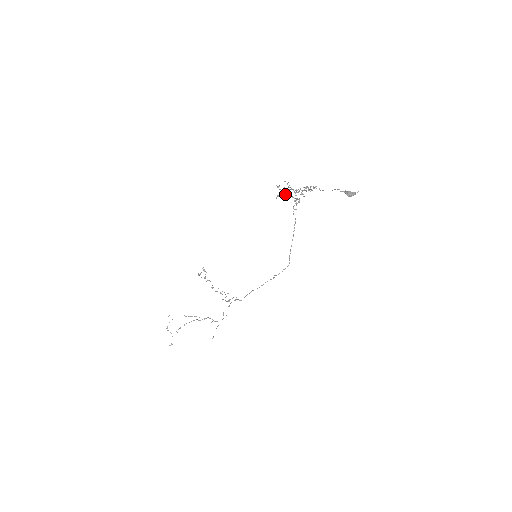
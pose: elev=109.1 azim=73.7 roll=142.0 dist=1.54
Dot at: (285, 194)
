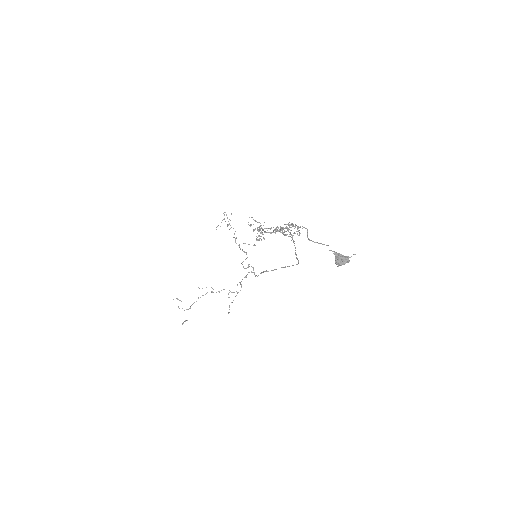
Dot at: (261, 233)
